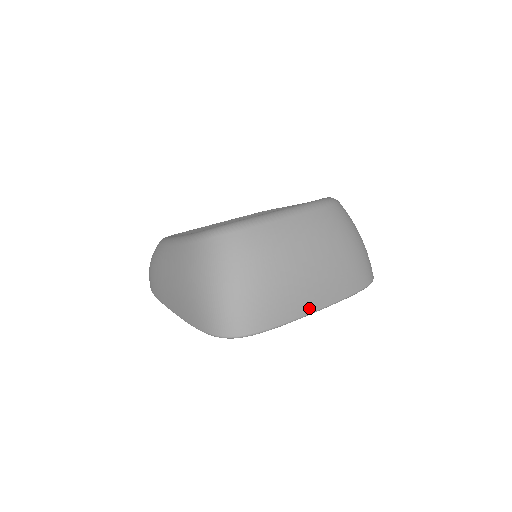
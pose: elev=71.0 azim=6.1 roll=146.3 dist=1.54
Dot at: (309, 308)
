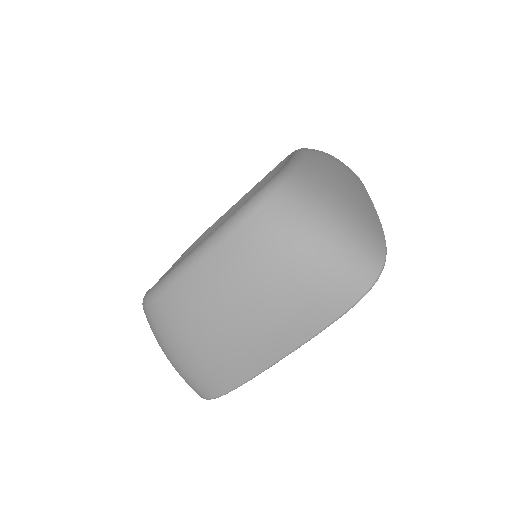
Dot at: (265, 362)
